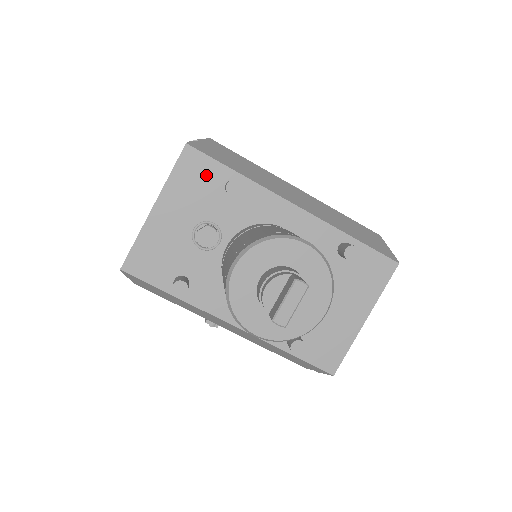
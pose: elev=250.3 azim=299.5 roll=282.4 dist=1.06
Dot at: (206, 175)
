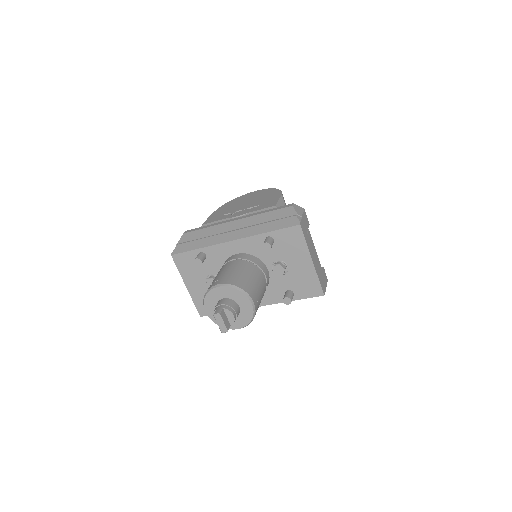
Dot at: (189, 260)
